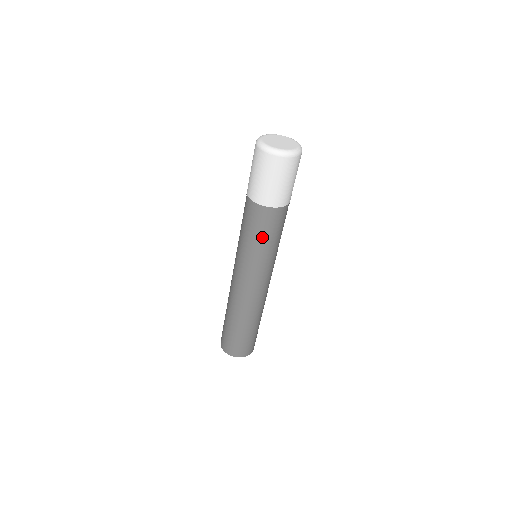
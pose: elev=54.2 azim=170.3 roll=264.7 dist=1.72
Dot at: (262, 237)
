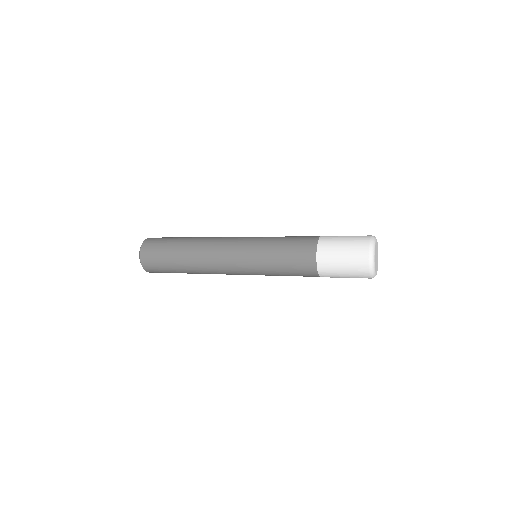
Dot at: occluded
